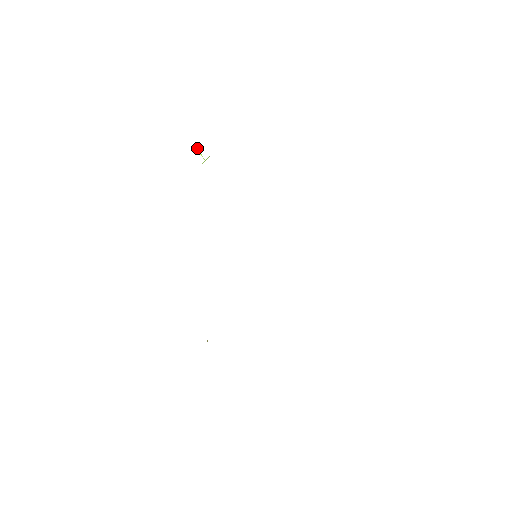
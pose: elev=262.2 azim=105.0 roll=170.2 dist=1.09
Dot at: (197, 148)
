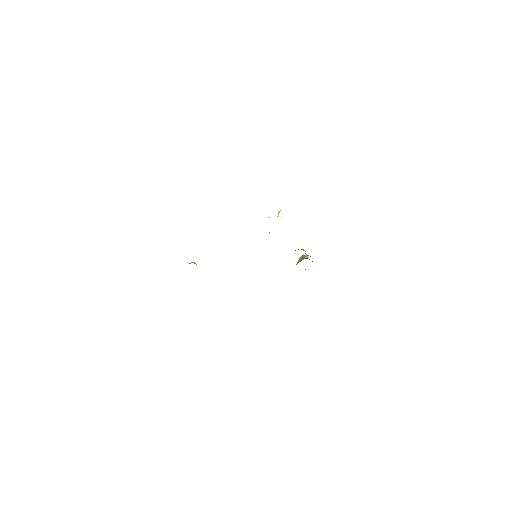
Dot at: (280, 210)
